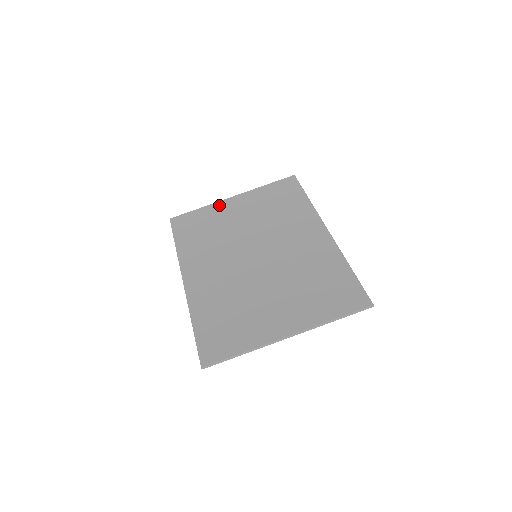
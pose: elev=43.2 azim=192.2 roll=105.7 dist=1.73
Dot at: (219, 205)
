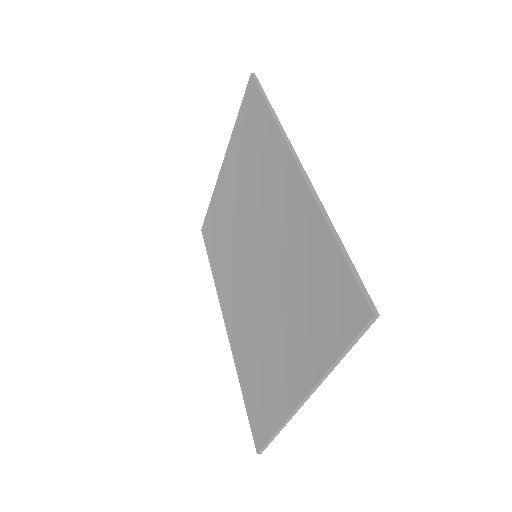
Dot at: (218, 185)
